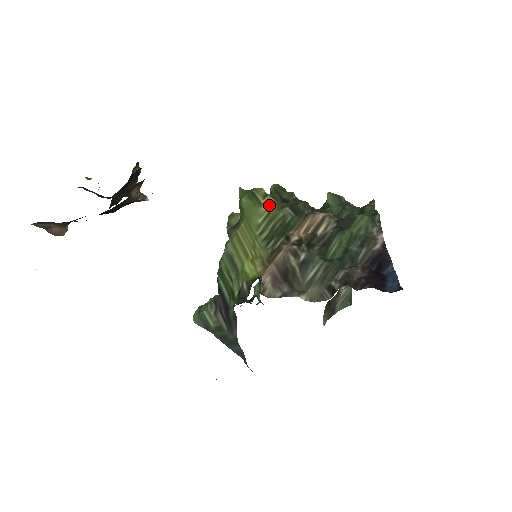
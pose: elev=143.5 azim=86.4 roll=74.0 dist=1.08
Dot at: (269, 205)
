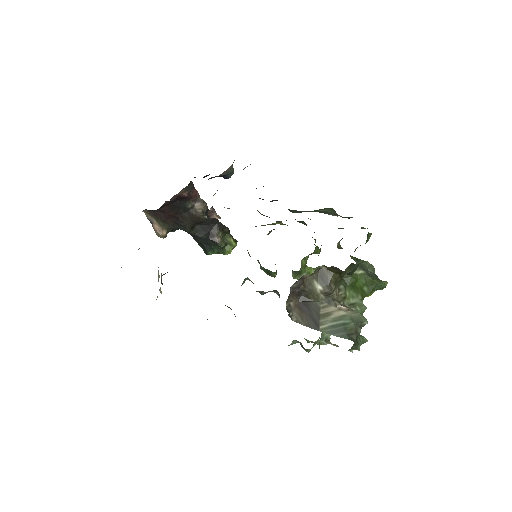
Dot at: occluded
